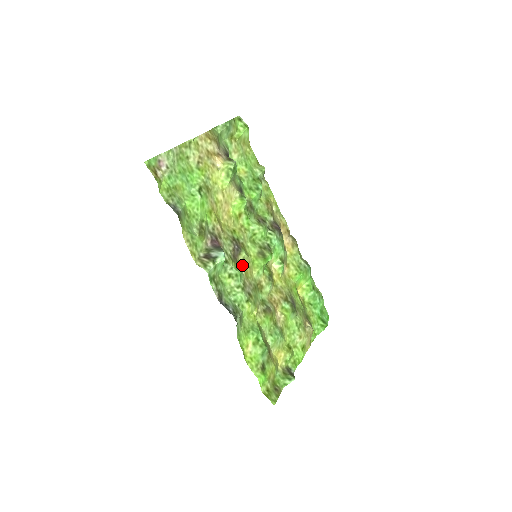
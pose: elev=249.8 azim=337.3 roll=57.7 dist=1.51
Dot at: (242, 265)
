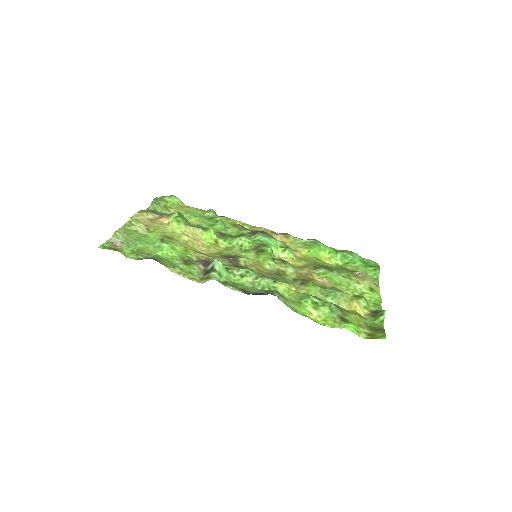
Dot at: (248, 267)
